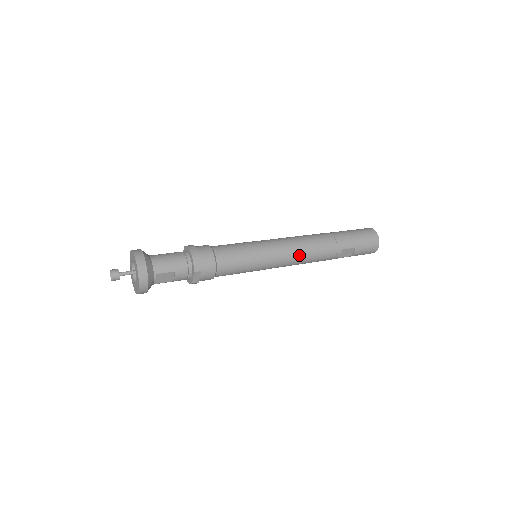
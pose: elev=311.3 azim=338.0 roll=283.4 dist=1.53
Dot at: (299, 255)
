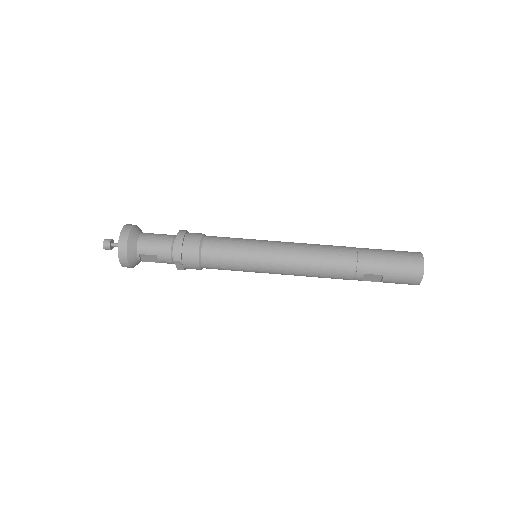
Dot at: (302, 268)
